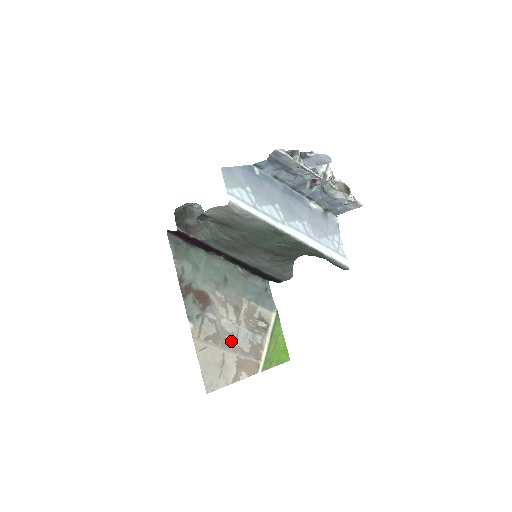
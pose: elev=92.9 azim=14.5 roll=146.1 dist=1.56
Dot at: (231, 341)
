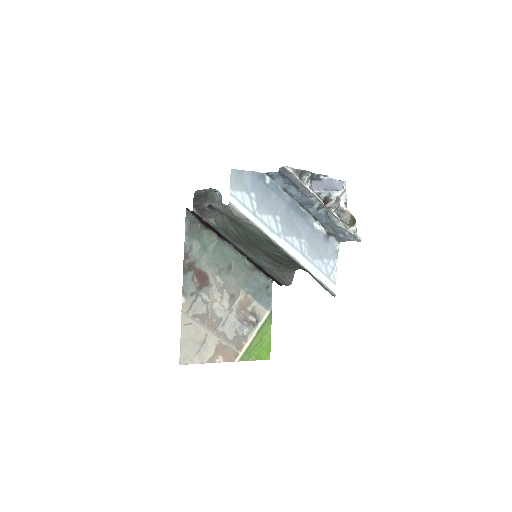
Dot at: (217, 325)
